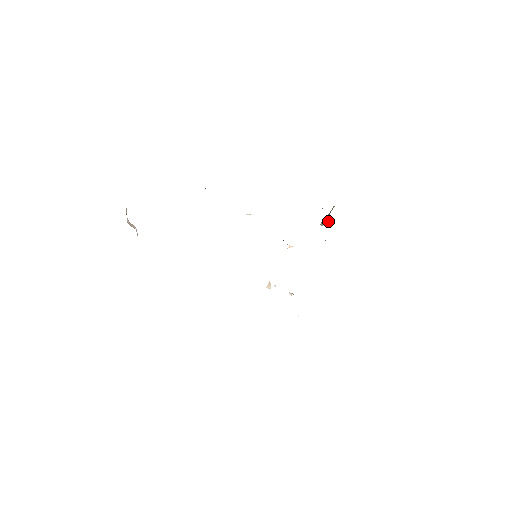
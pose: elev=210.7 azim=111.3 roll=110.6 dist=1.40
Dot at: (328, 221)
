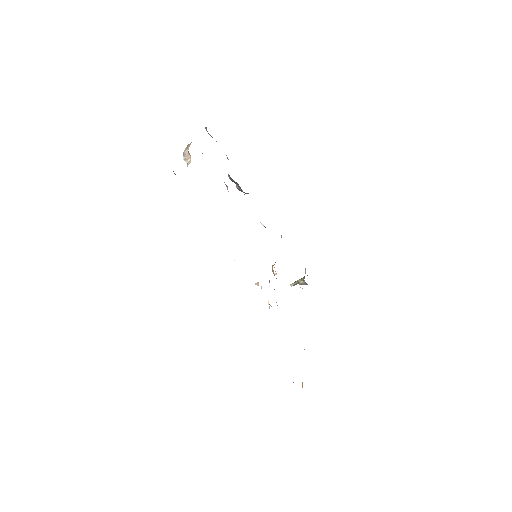
Dot at: (303, 281)
